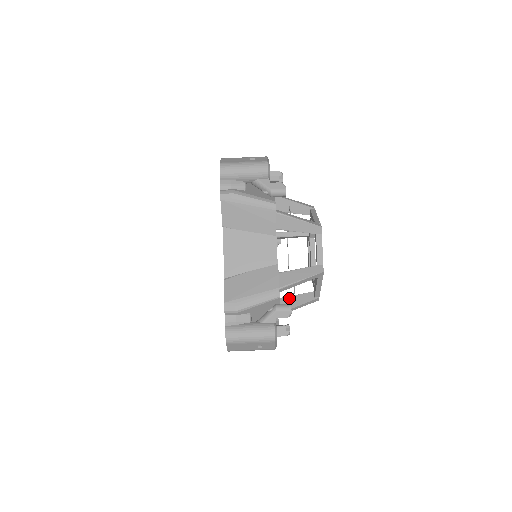
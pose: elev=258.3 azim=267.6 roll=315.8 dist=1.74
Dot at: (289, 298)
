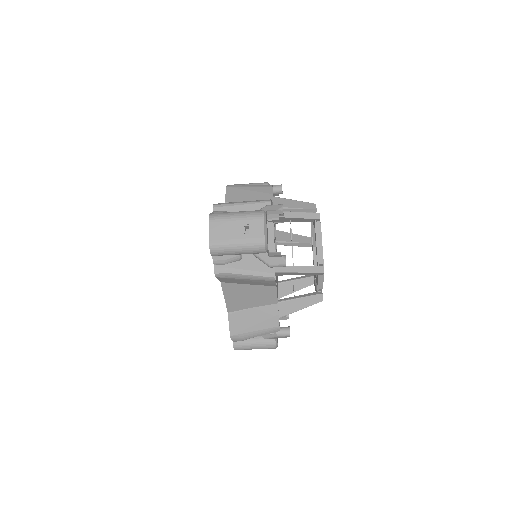
Dot at: (289, 283)
